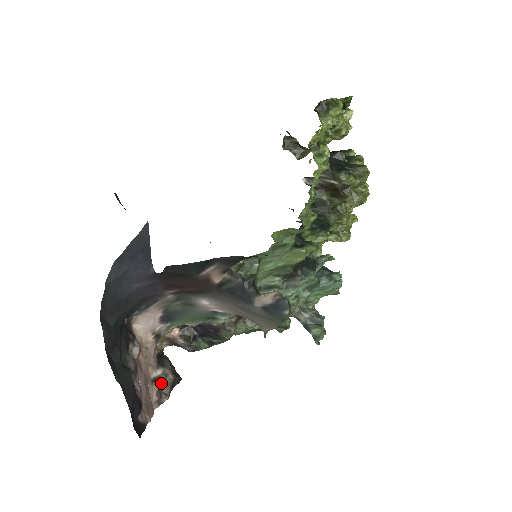
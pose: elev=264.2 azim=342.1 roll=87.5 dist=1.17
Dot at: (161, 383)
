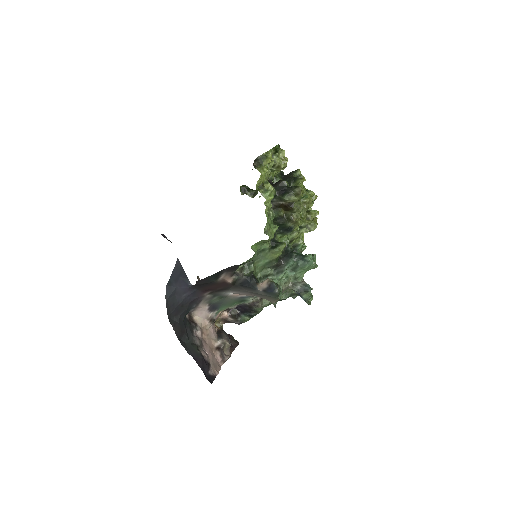
Dot at: (222, 349)
